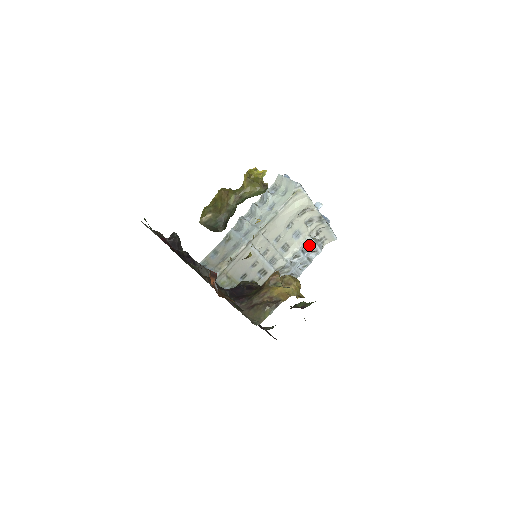
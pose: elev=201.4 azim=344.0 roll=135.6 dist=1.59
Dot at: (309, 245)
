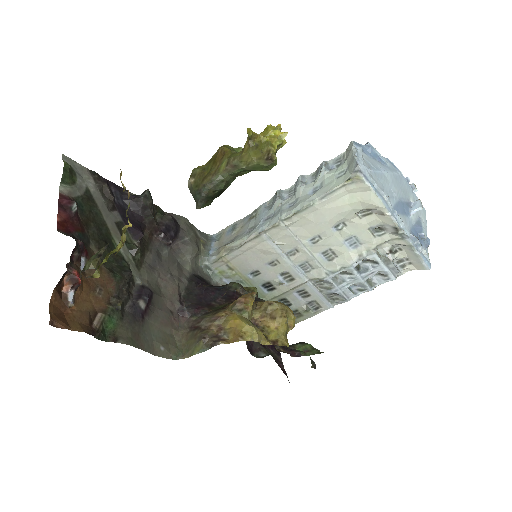
Dot at: (373, 263)
